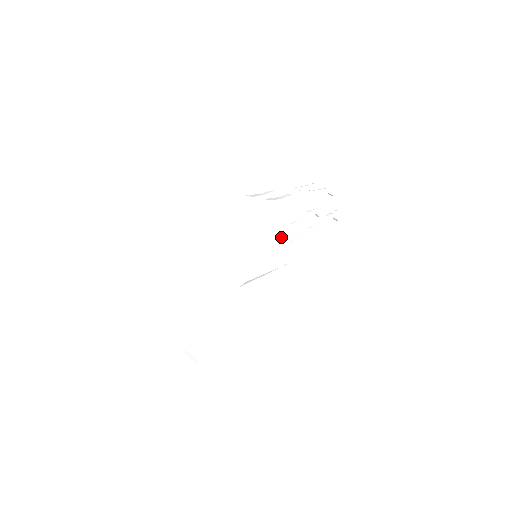
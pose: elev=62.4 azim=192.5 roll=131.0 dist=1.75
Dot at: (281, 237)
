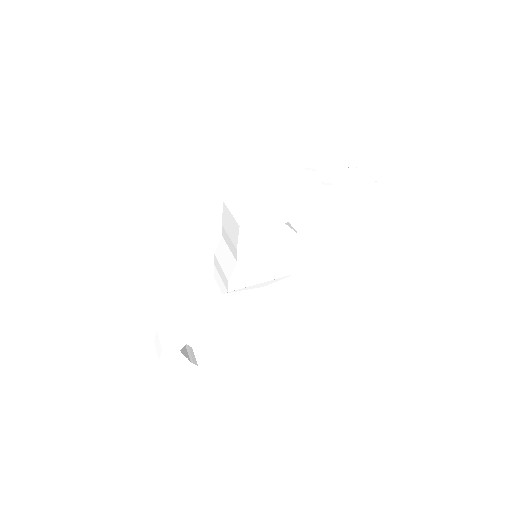
Dot at: (287, 243)
